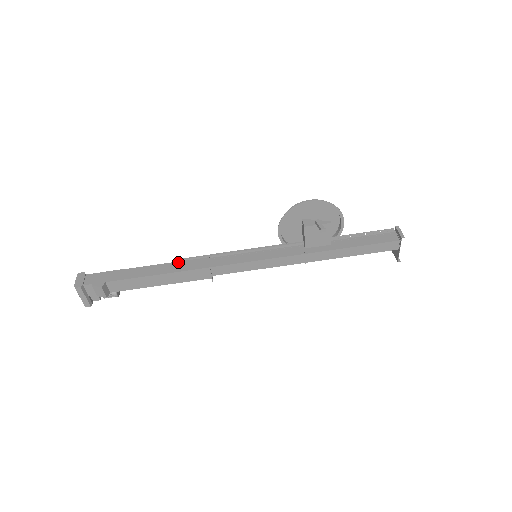
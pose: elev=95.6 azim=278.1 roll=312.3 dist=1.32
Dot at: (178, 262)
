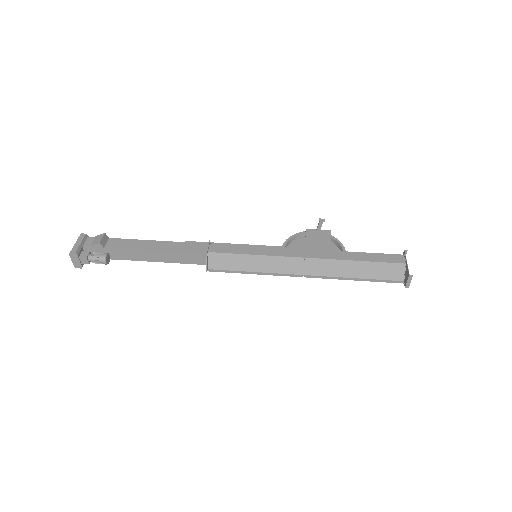
Dot at: occluded
